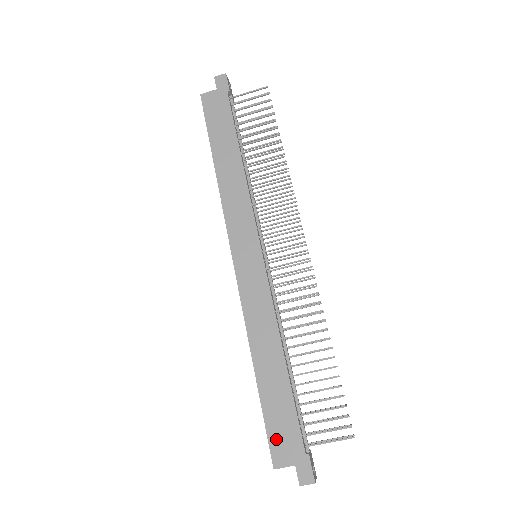
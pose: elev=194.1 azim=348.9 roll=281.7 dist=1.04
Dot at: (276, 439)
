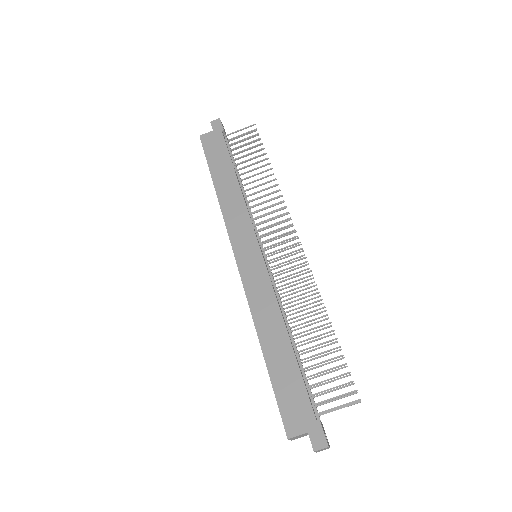
Dot at: (287, 410)
